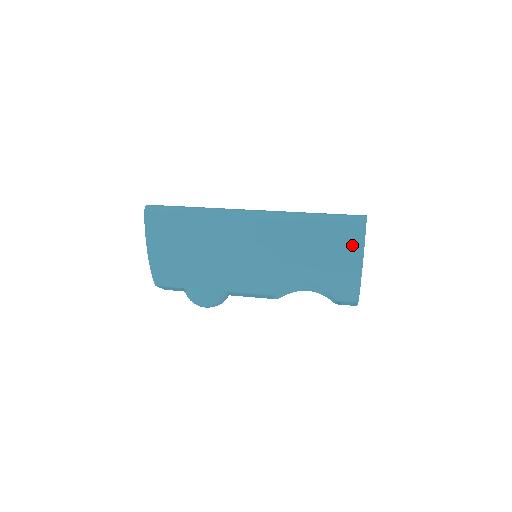
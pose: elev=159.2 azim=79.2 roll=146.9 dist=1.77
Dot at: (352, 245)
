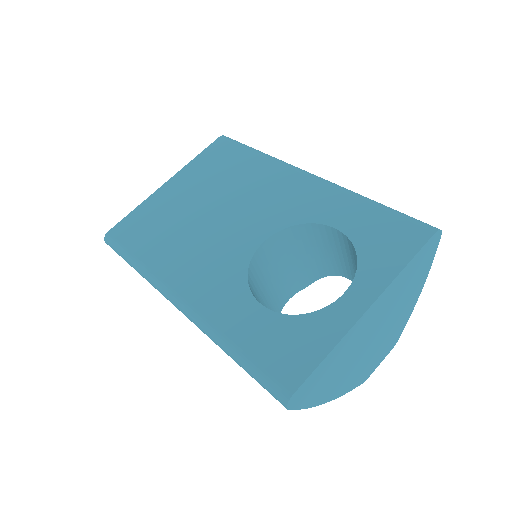
Dot at: occluded
